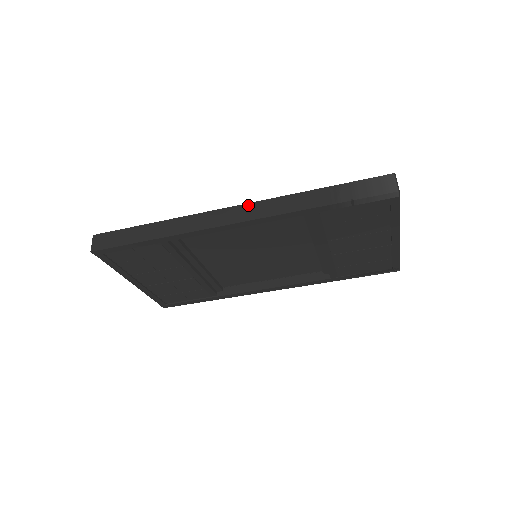
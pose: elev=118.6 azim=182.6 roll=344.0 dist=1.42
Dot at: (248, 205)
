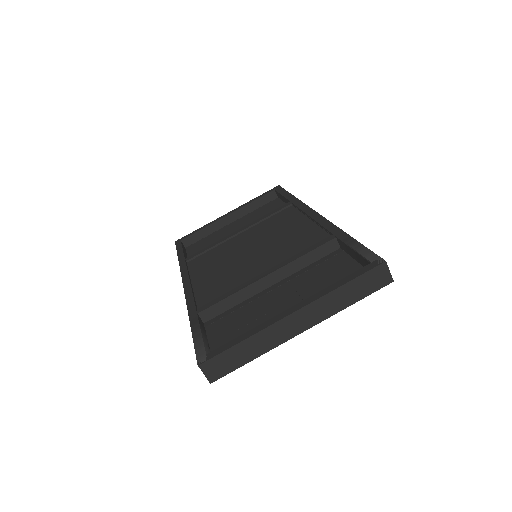
Dot at: (185, 293)
